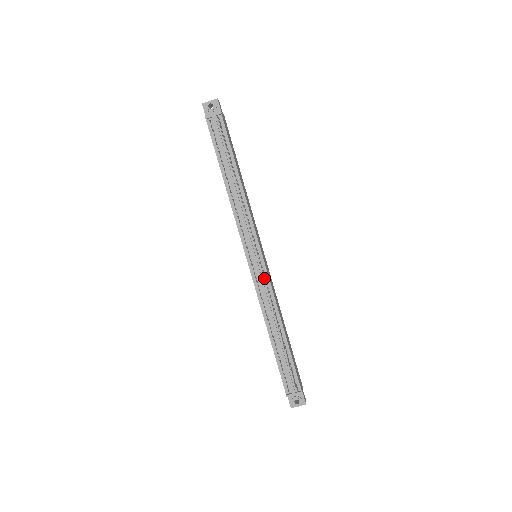
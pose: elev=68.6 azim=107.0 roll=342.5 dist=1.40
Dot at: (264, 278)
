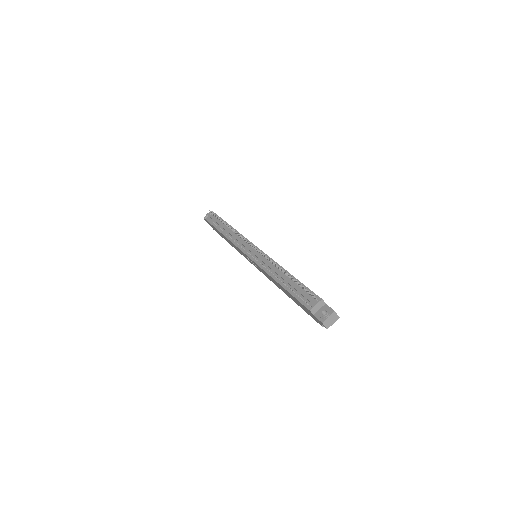
Dot at: (262, 256)
